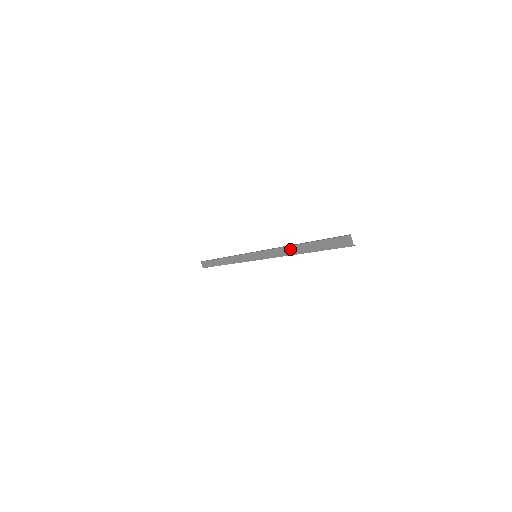
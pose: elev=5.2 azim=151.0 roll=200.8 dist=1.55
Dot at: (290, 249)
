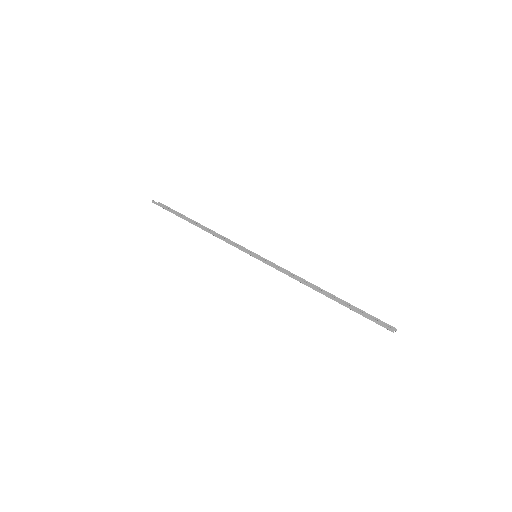
Dot at: (311, 286)
